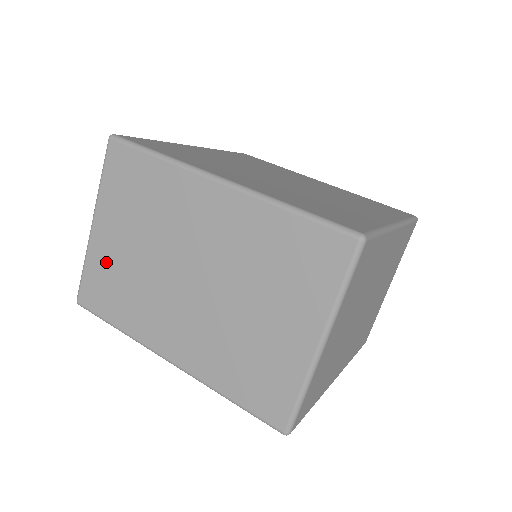
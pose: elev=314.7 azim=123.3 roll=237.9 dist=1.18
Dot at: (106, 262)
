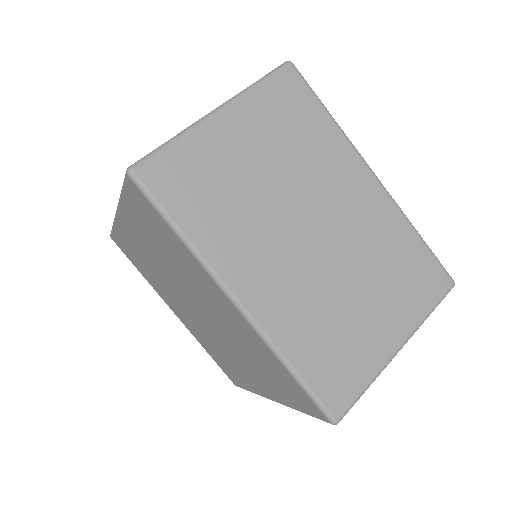
Dot at: occluded
